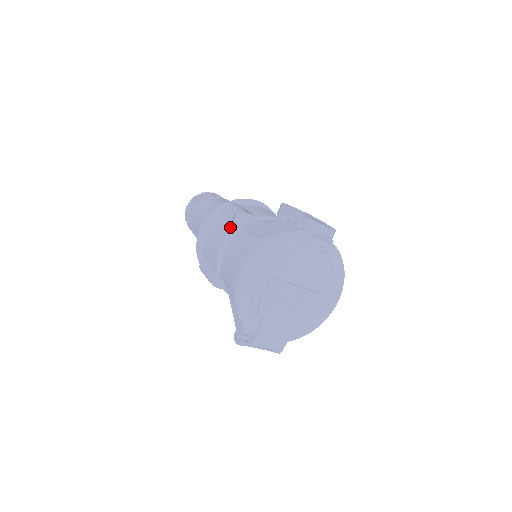
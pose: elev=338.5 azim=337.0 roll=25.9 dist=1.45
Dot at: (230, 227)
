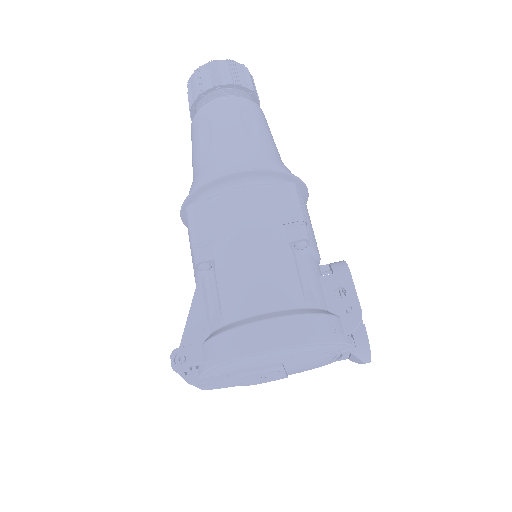
Dot at: (279, 232)
